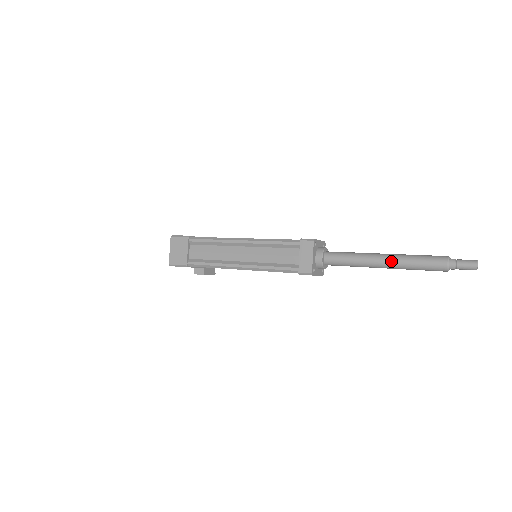
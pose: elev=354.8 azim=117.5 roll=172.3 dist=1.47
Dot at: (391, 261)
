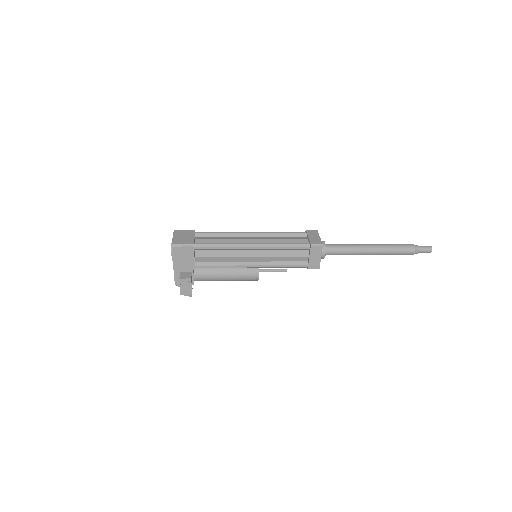
Dot at: (377, 245)
